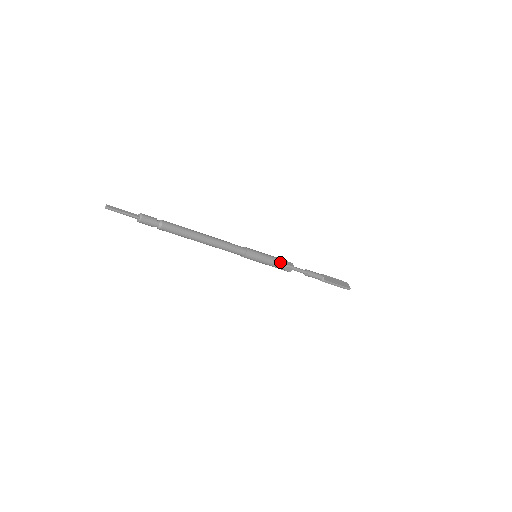
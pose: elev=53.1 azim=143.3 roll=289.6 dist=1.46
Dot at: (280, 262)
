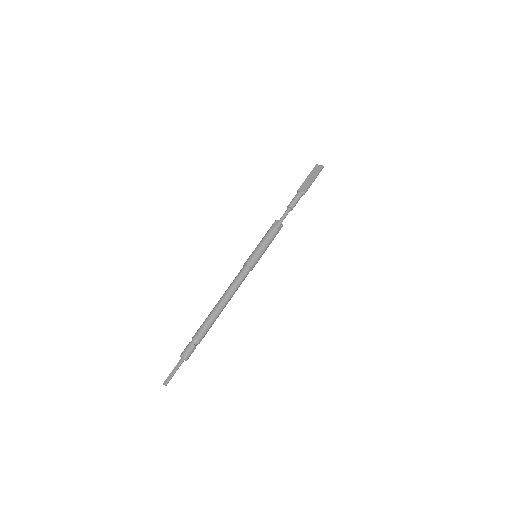
Dot at: (271, 234)
